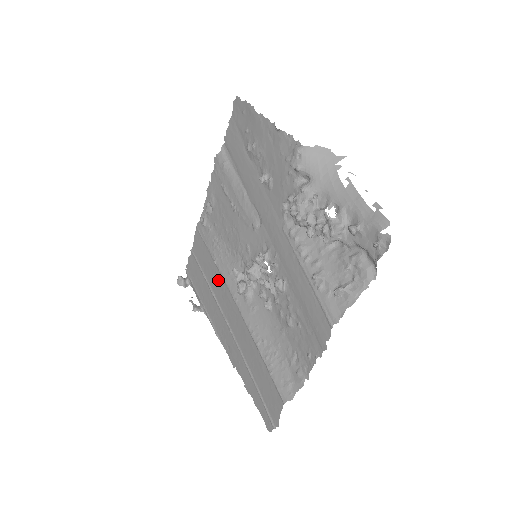
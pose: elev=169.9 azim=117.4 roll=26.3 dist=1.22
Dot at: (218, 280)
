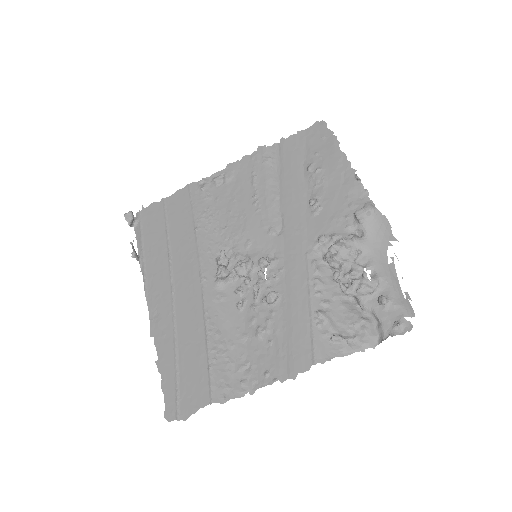
Dot at: (188, 247)
